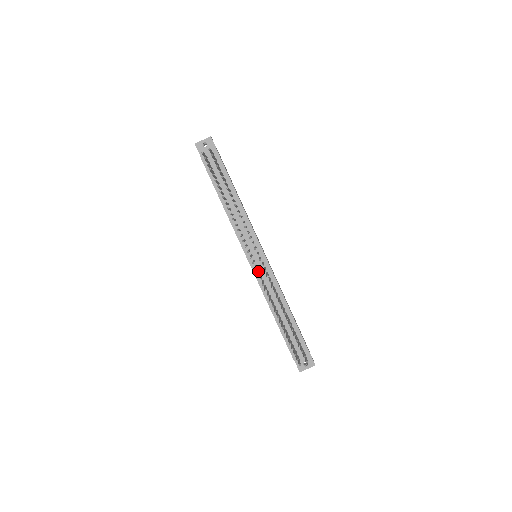
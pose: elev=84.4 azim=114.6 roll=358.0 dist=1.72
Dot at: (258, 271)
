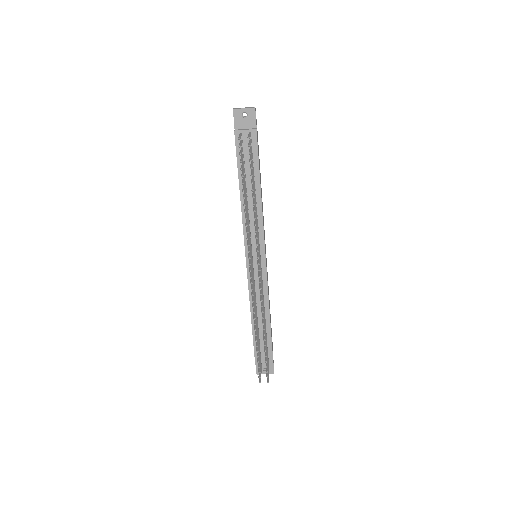
Dot at: (253, 280)
